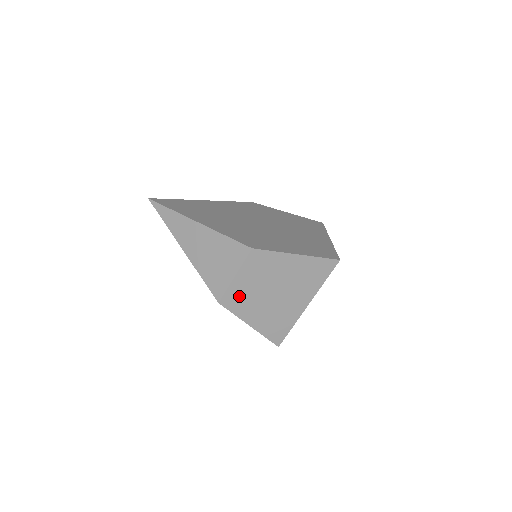
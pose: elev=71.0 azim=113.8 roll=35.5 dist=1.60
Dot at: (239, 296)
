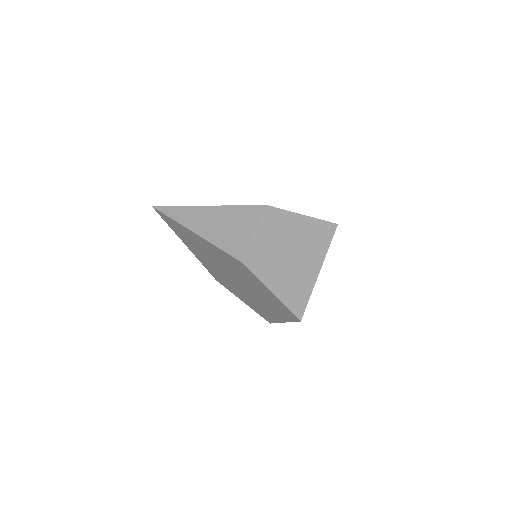
Dot at: (259, 256)
